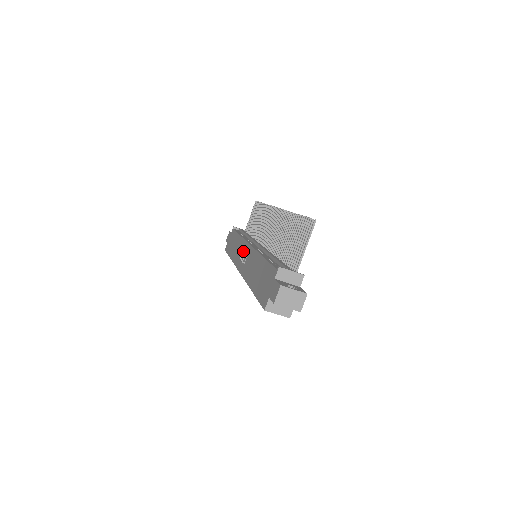
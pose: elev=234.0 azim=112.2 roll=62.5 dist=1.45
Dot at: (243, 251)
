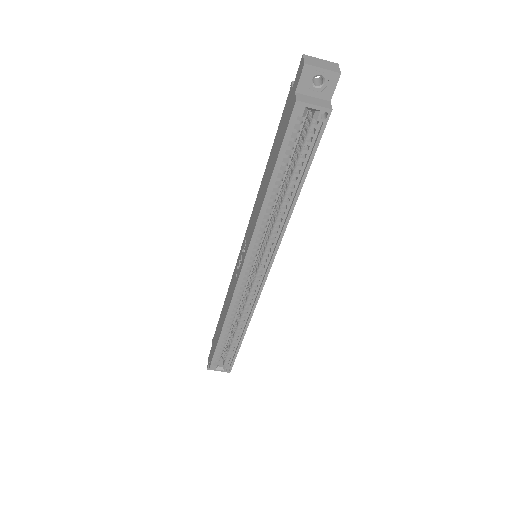
Dot at: (237, 264)
